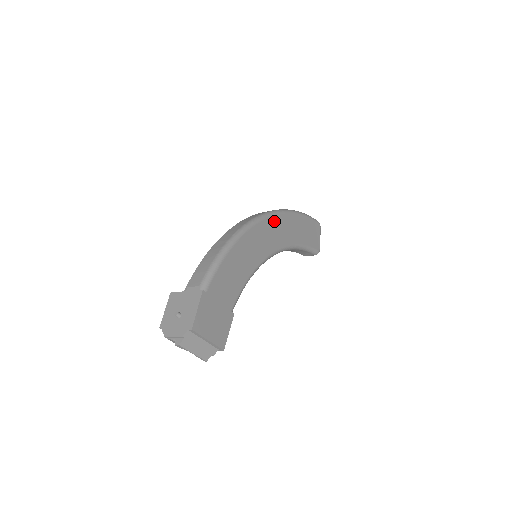
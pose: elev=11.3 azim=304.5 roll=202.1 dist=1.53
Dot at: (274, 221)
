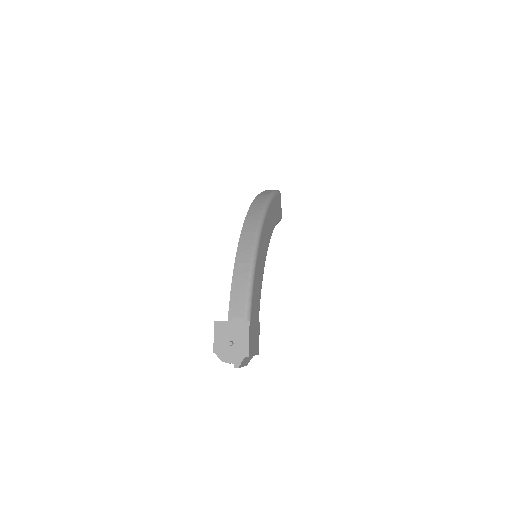
Dot at: (266, 220)
